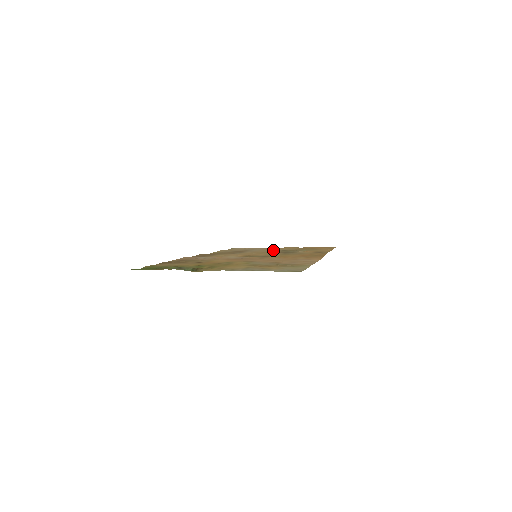
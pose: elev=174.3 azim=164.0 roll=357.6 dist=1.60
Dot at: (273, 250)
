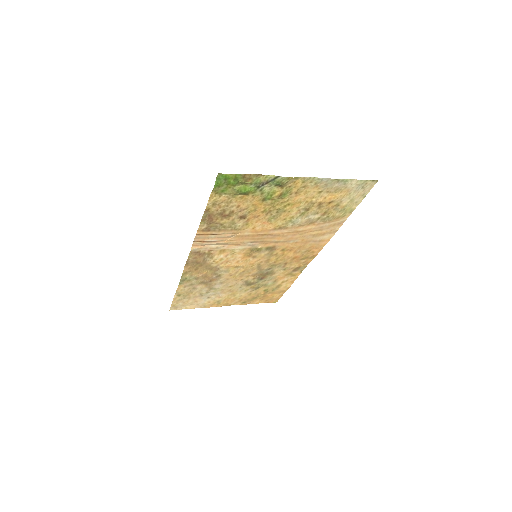
Dot at: (238, 286)
